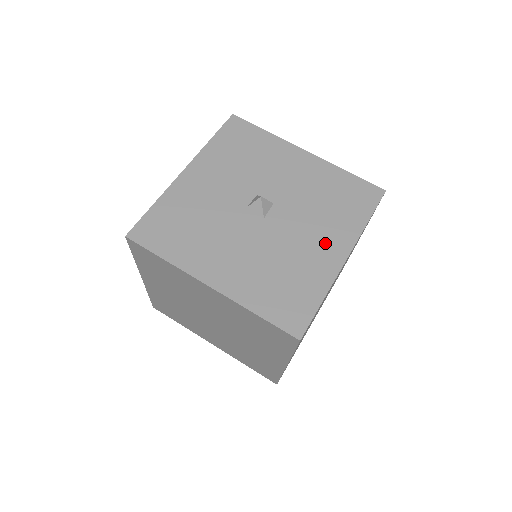
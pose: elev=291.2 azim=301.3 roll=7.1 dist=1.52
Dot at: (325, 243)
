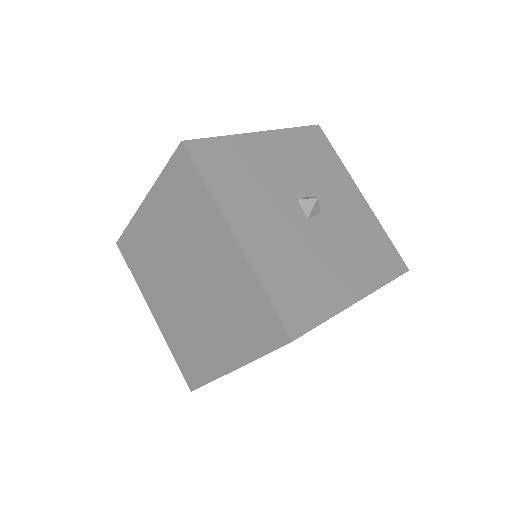
Dot at: (348, 275)
